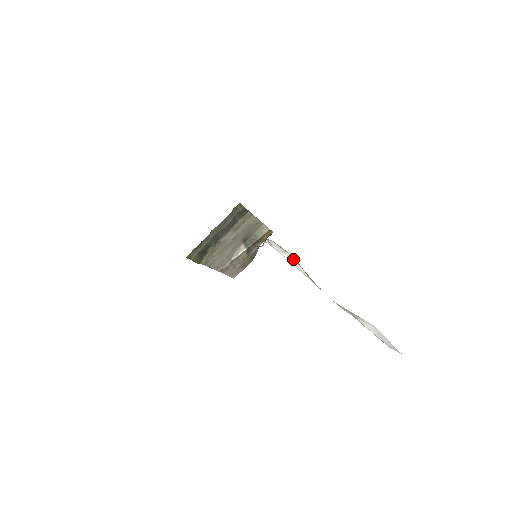
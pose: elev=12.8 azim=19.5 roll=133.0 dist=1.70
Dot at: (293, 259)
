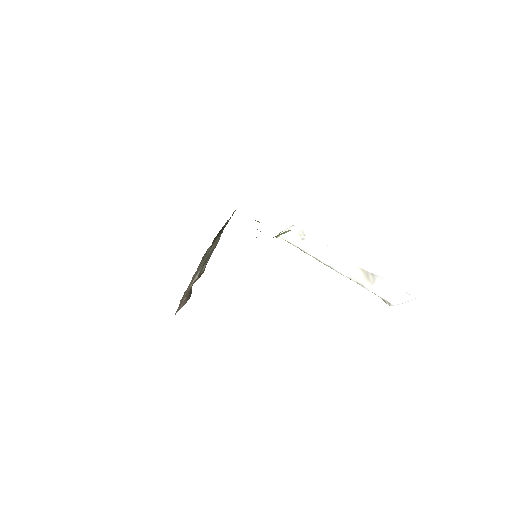
Dot at: (309, 246)
